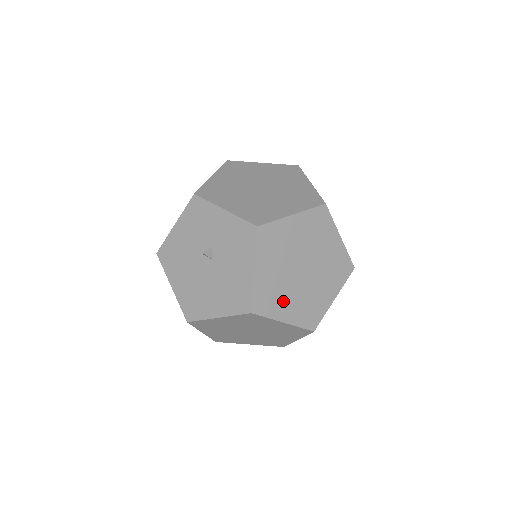
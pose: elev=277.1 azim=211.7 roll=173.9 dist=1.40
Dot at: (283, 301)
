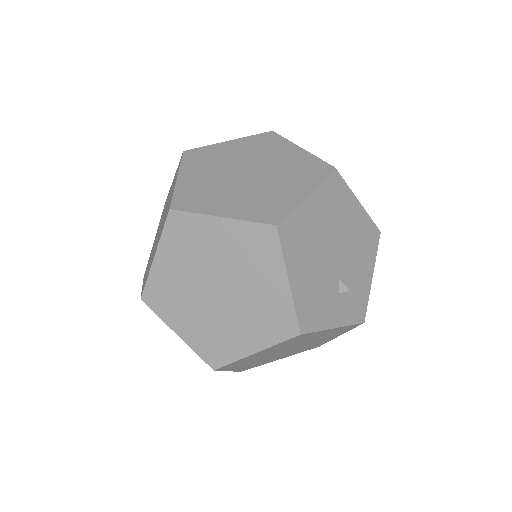
Dot at: (231, 336)
